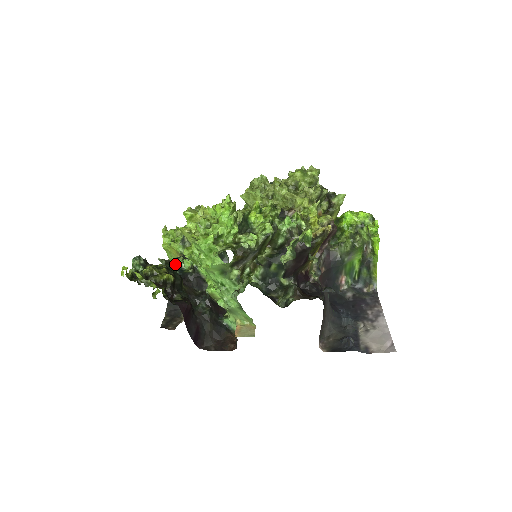
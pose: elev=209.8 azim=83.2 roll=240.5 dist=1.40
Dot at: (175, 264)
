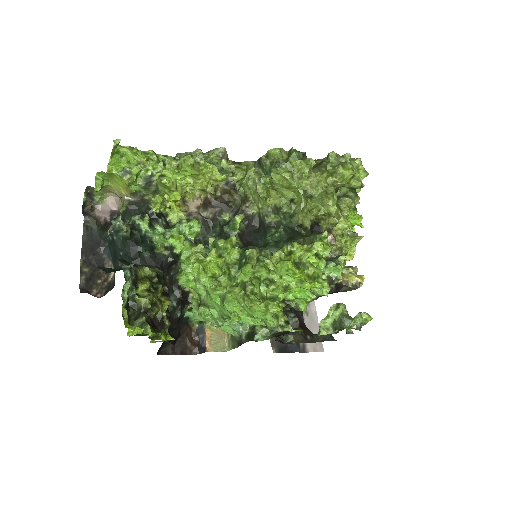
Dot at: (139, 230)
